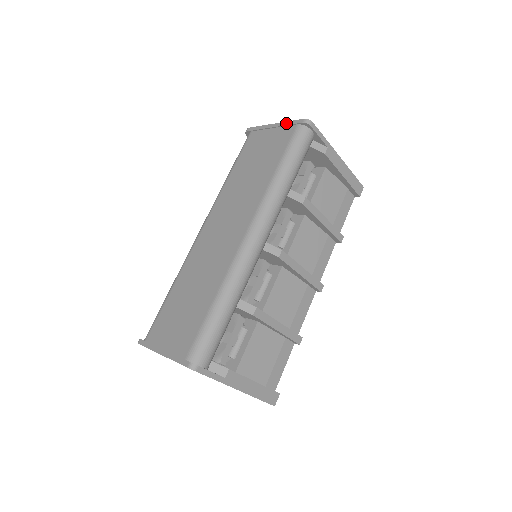
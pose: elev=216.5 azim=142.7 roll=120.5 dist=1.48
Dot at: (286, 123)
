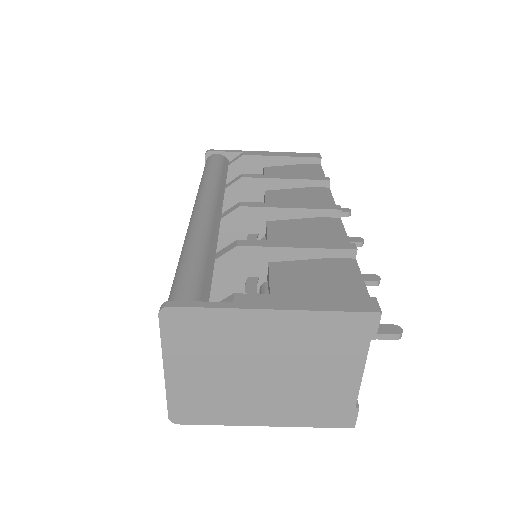
Dot at: occluded
